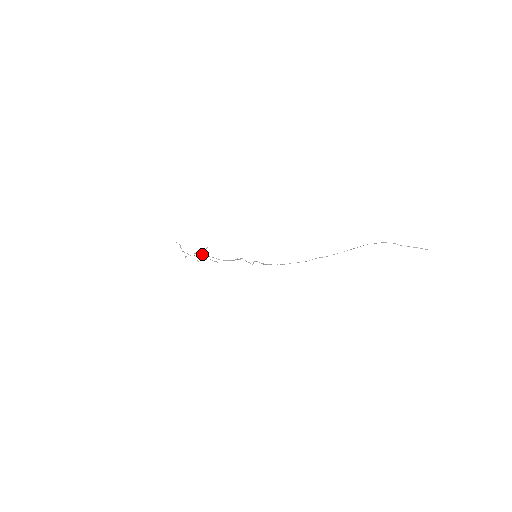
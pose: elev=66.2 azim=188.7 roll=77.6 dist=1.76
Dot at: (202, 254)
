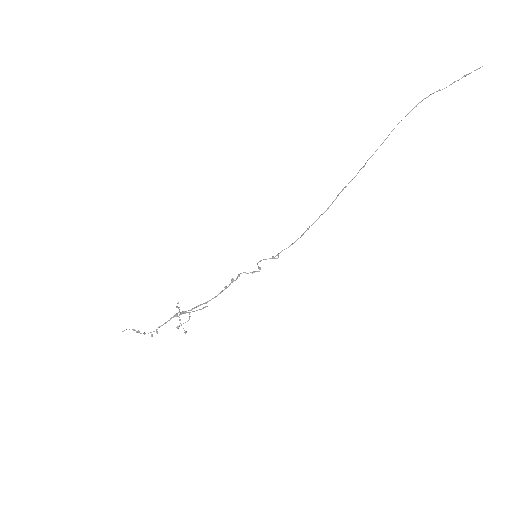
Dot at: (175, 314)
